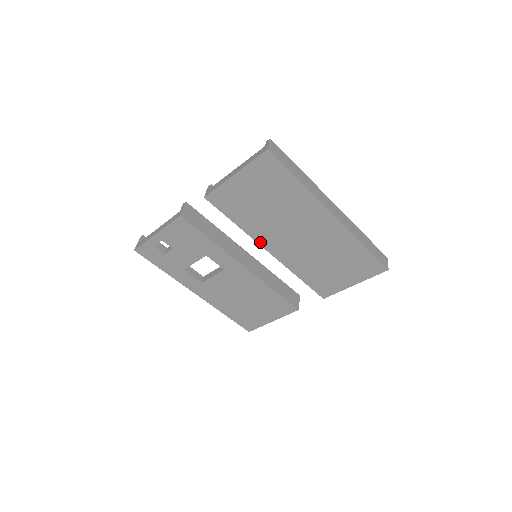
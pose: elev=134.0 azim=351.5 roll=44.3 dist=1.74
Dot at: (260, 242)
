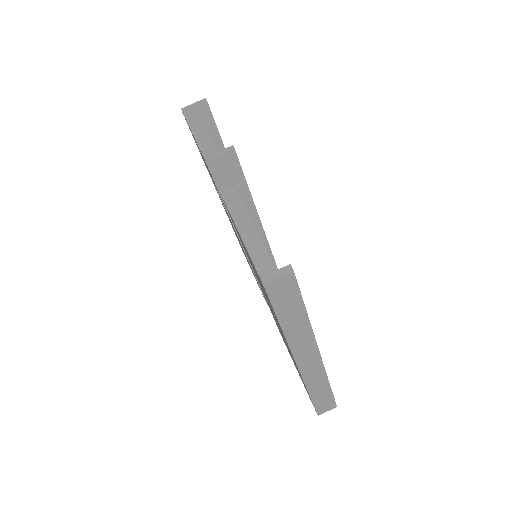
Dot at: occluded
